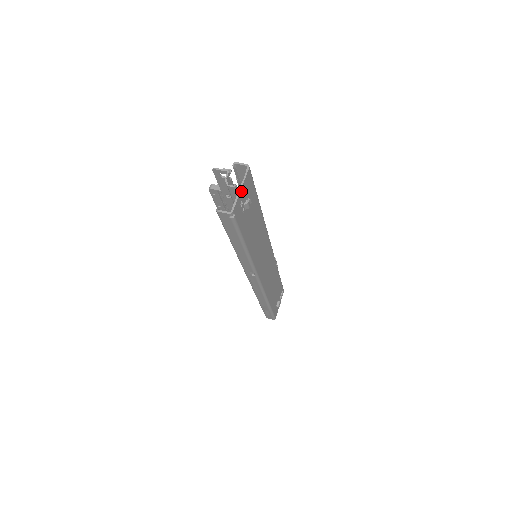
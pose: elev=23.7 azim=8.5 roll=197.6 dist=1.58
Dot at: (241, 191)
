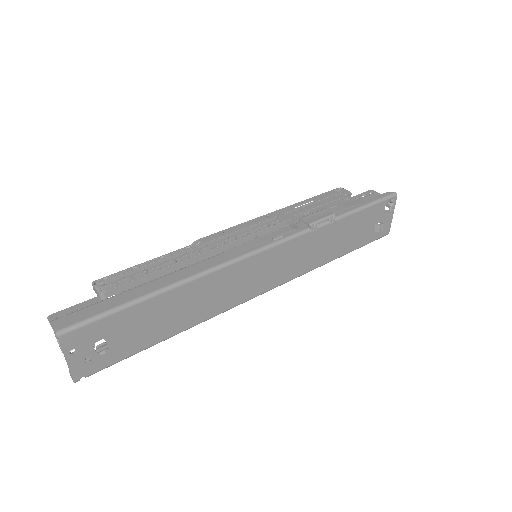
Dot at: (70, 360)
